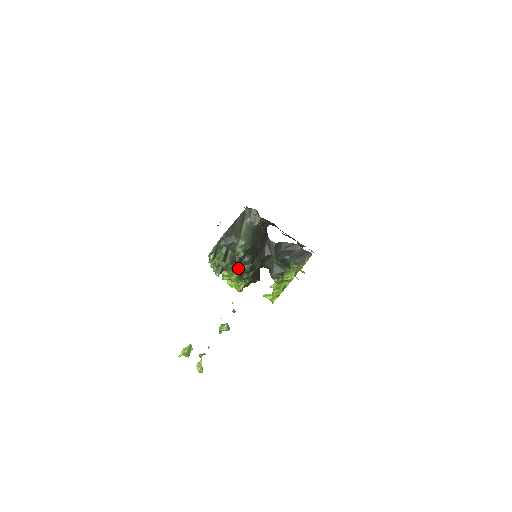
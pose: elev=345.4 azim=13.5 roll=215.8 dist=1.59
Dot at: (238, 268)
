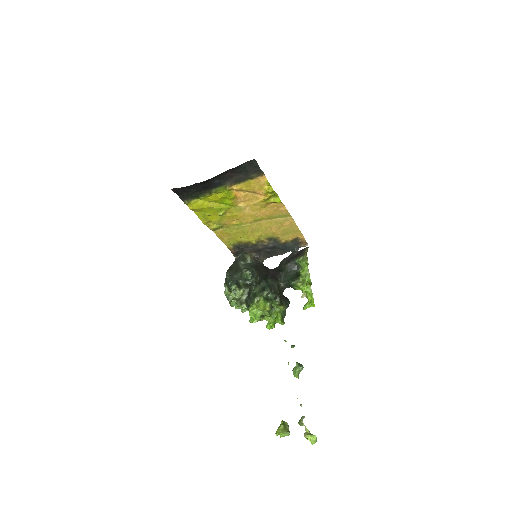
Dot at: (259, 293)
